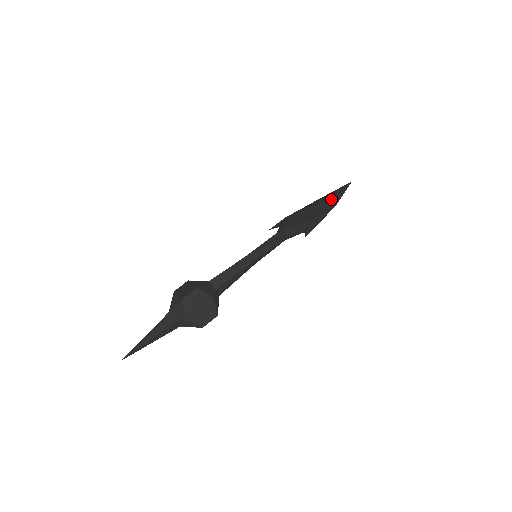
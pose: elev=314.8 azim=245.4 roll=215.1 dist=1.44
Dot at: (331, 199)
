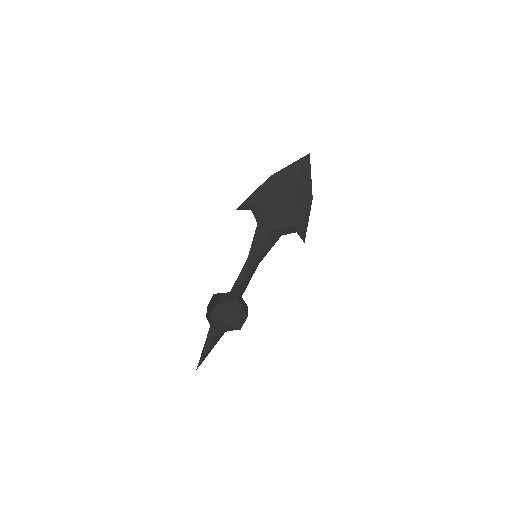
Dot at: (303, 187)
